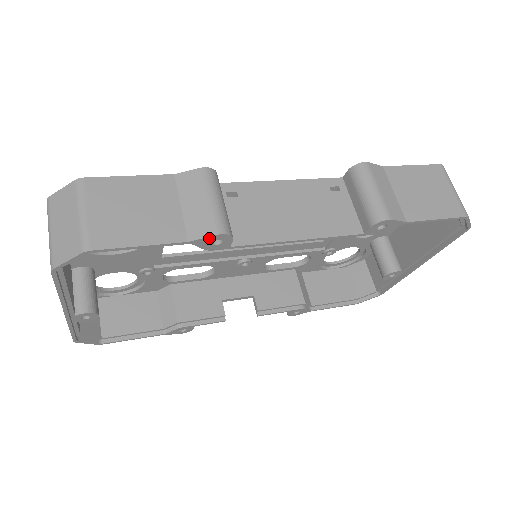
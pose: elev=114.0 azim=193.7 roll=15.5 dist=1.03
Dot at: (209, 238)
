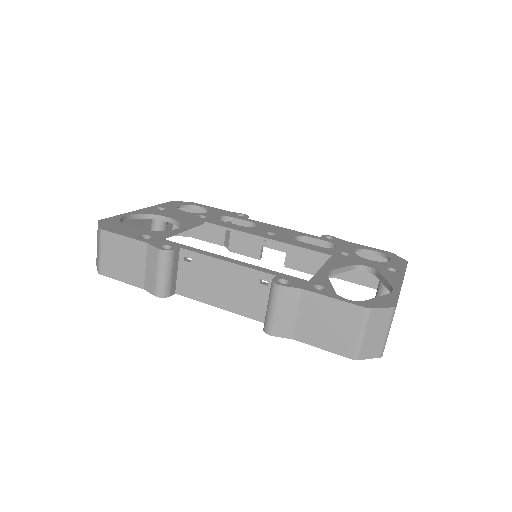
Dot at: (153, 293)
